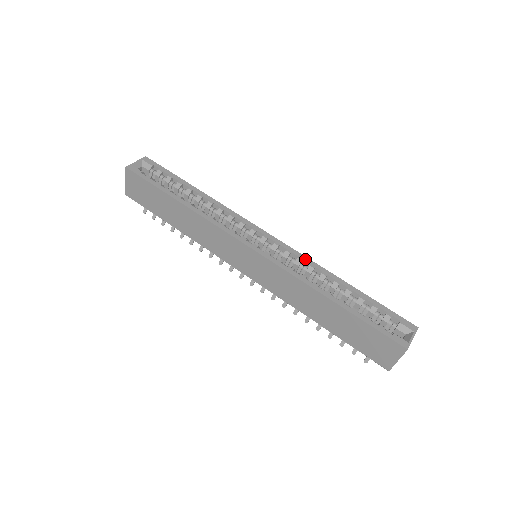
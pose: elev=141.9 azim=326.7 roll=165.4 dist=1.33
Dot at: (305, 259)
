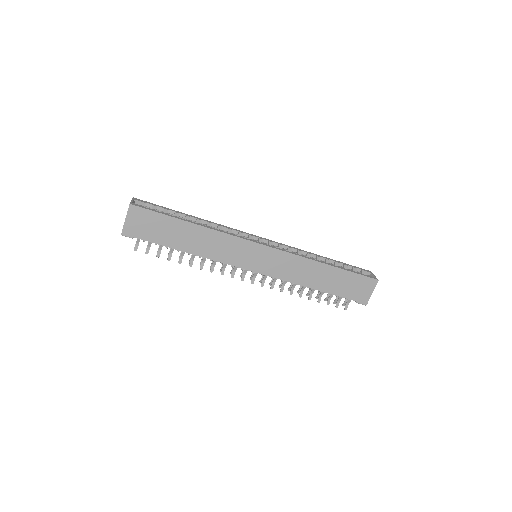
Dot at: (292, 247)
